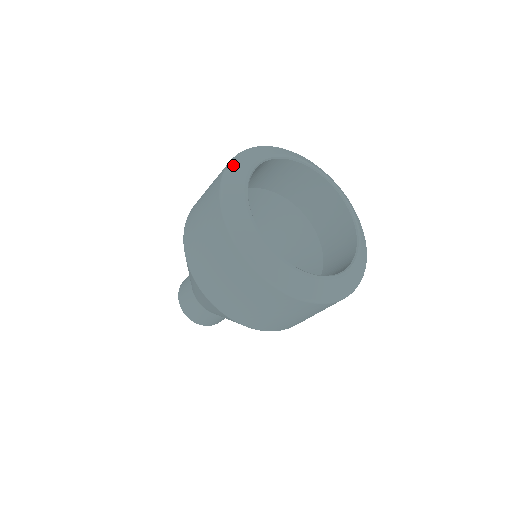
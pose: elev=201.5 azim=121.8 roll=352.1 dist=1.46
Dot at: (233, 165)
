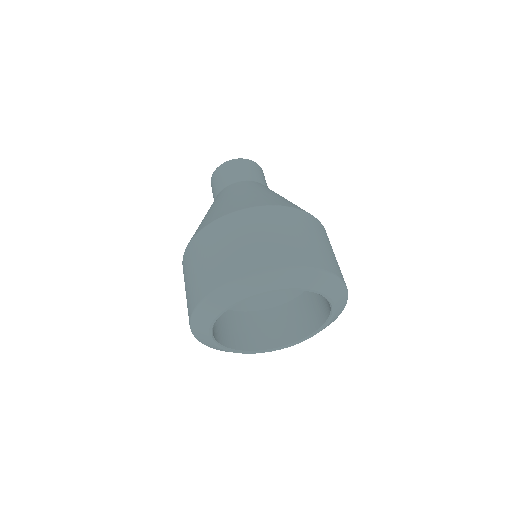
Dot at: (206, 305)
